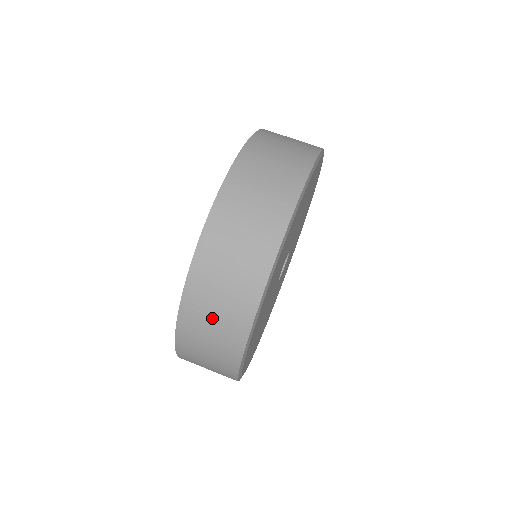
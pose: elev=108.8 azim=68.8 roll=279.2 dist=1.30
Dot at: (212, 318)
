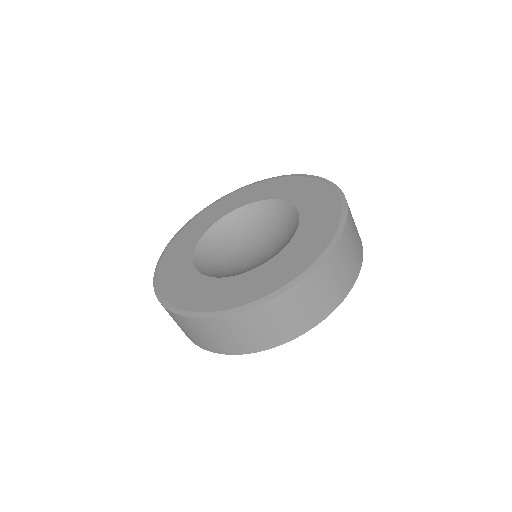
Dot at: occluded
